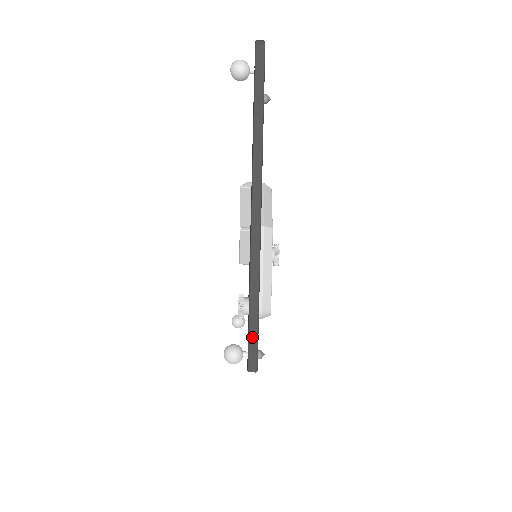
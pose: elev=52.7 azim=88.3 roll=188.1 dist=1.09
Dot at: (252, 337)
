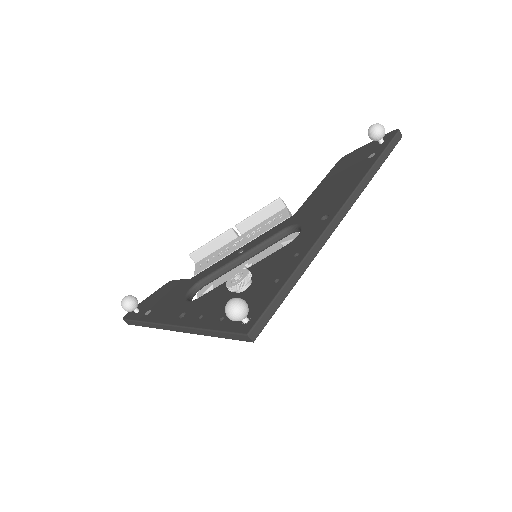
Dot at: (272, 307)
